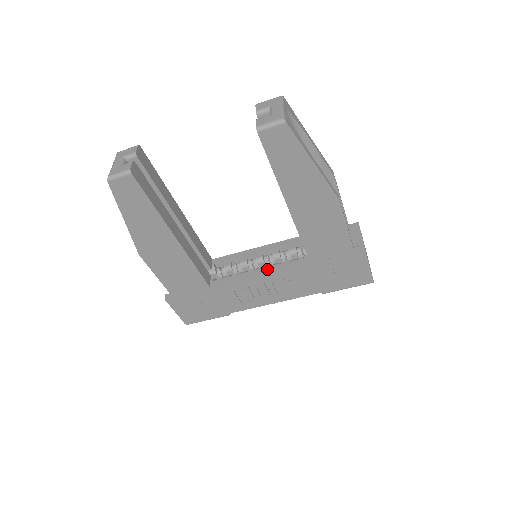
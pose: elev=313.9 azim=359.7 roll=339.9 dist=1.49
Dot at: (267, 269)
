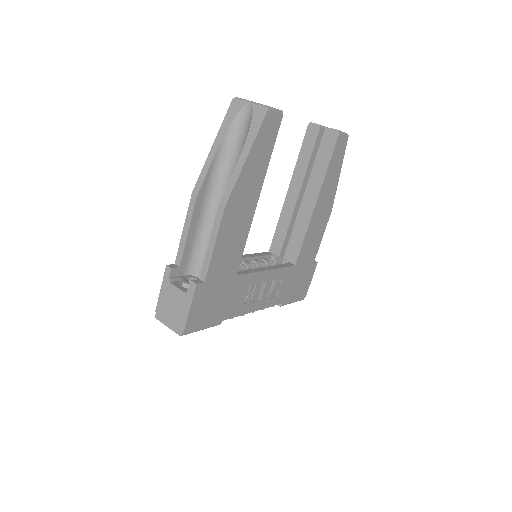
Dot at: (270, 267)
